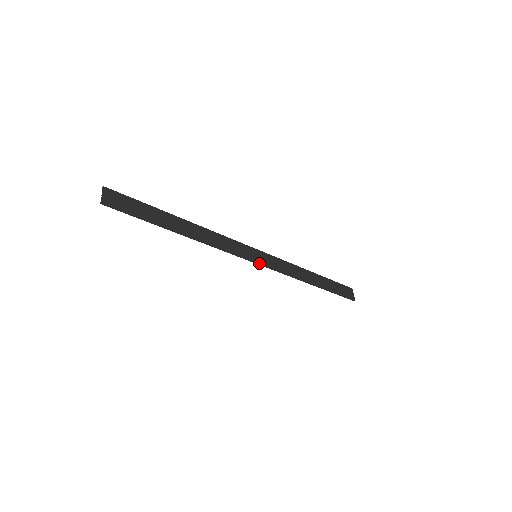
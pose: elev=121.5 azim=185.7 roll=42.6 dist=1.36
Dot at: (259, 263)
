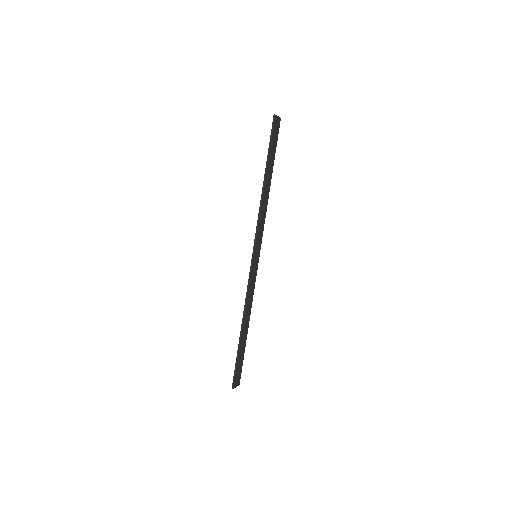
Dot at: (253, 258)
